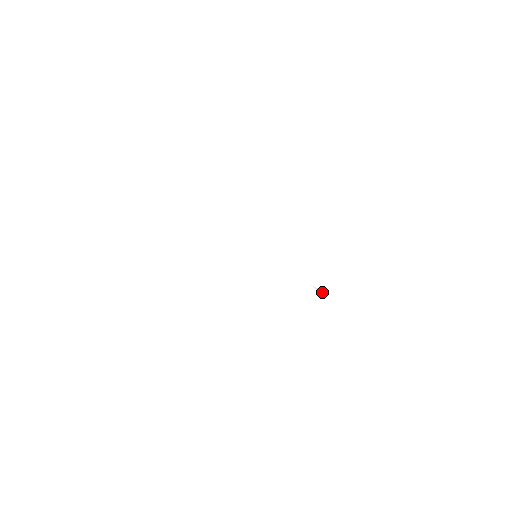
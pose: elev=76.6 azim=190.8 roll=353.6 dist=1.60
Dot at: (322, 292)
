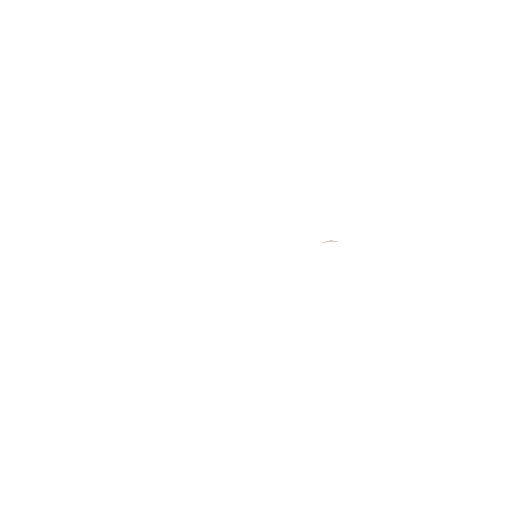
Dot at: (334, 241)
